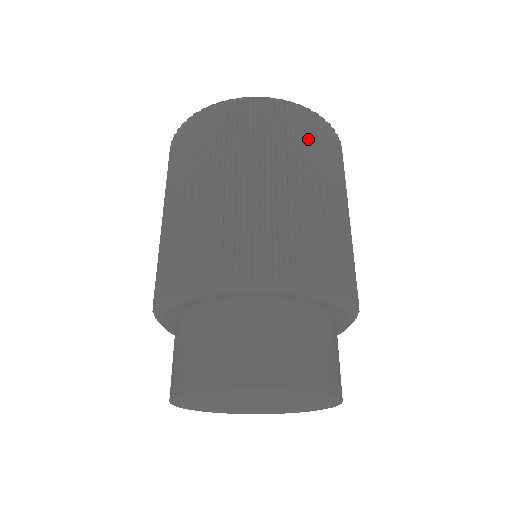
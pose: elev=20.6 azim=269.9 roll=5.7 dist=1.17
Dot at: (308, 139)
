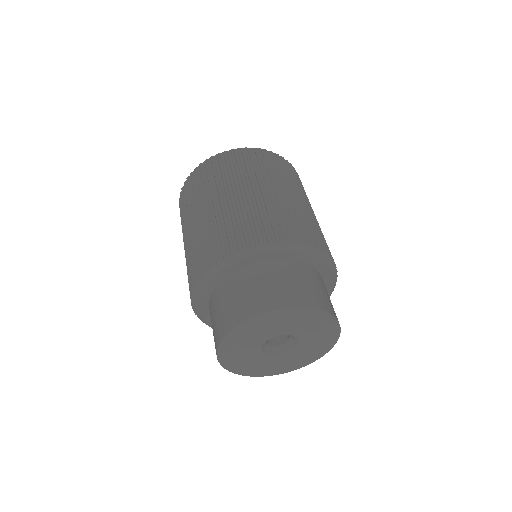
Dot at: (286, 172)
